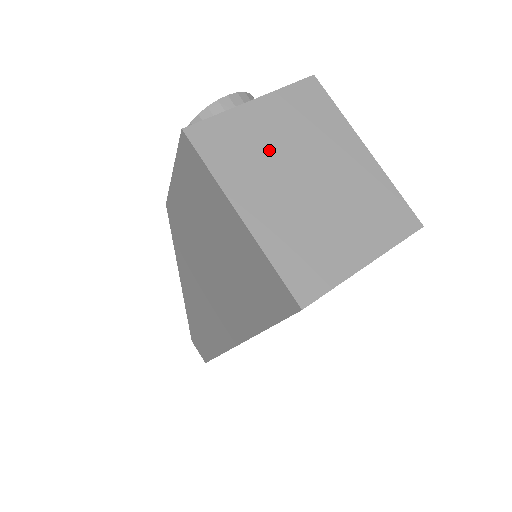
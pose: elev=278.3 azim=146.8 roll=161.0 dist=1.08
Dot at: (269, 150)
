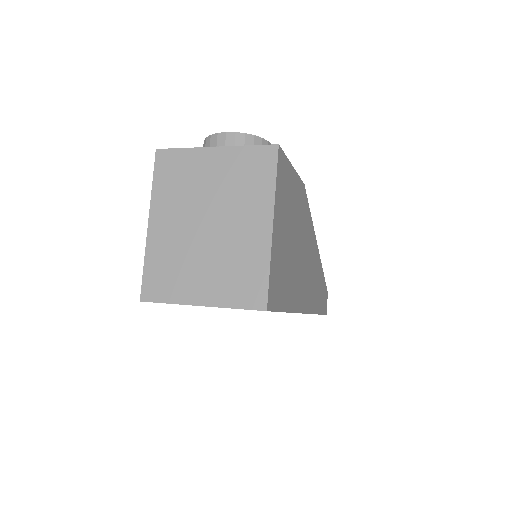
Dot at: (198, 189)
